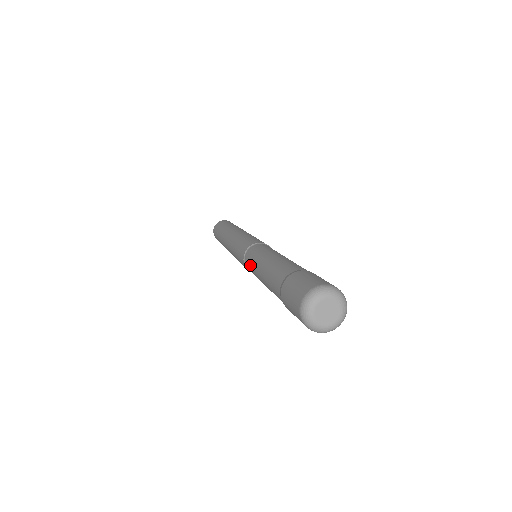
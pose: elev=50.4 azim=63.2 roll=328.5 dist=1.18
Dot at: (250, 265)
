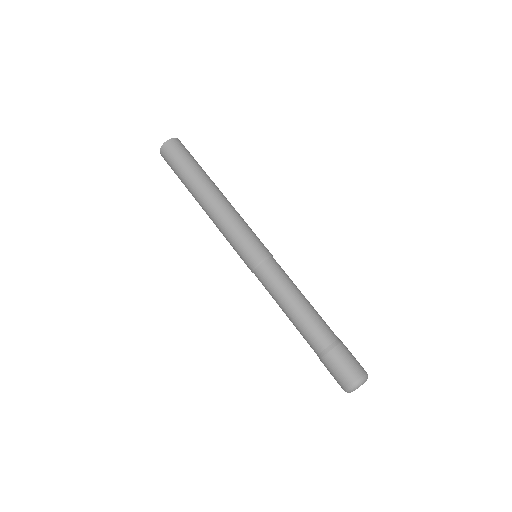
Dot at: (270, 283)
